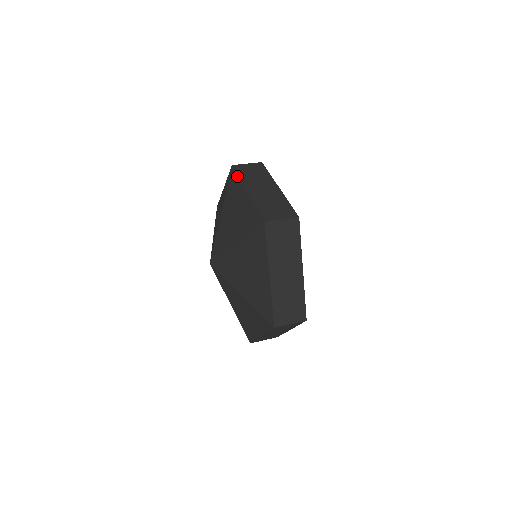
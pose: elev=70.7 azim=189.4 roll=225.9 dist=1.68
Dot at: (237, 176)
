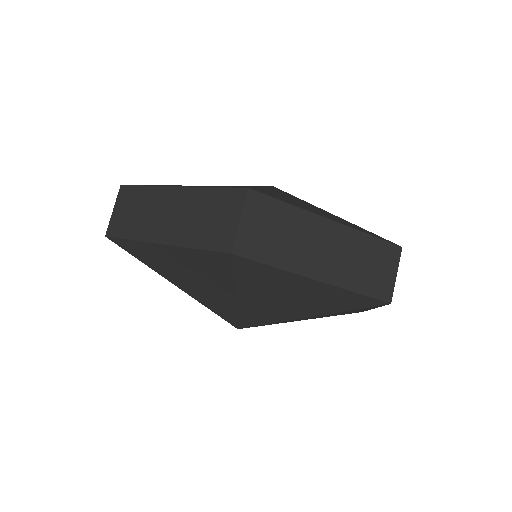
Dot at: (127, 241)
